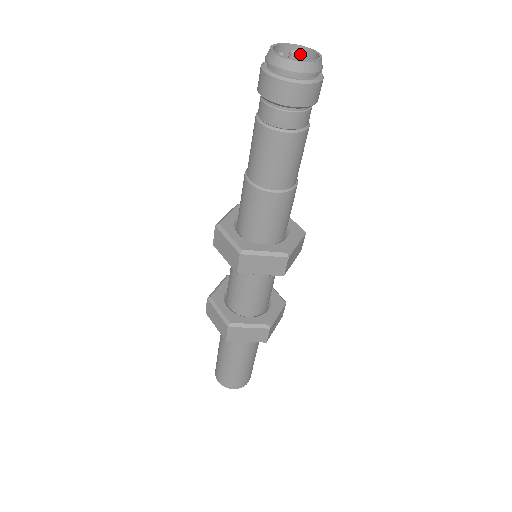
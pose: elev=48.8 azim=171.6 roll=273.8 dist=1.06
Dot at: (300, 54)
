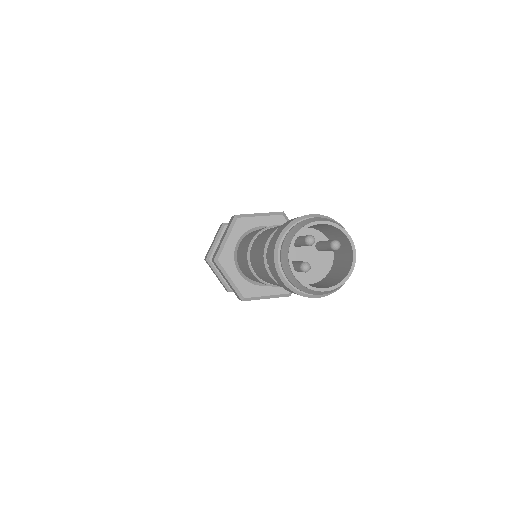
Dot at: (349, 249)
